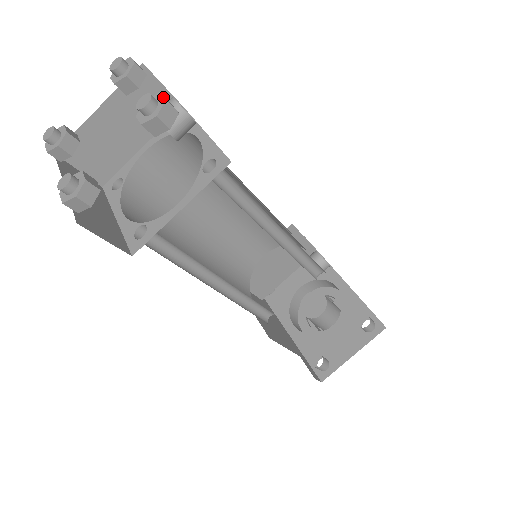
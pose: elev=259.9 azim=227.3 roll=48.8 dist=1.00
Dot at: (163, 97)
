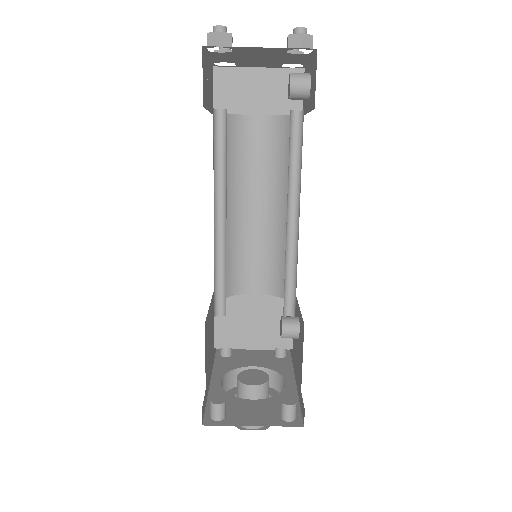
Dot at: (312, 36)
